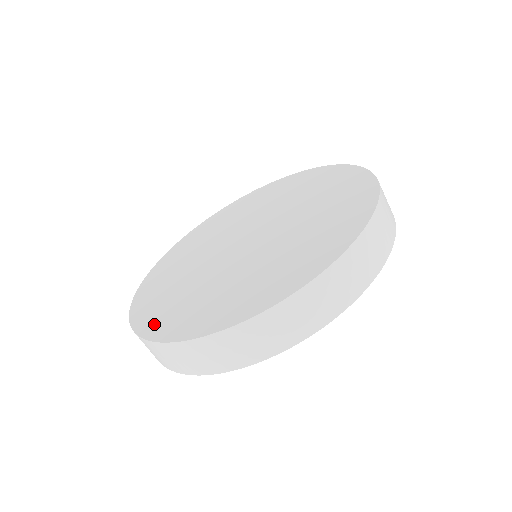
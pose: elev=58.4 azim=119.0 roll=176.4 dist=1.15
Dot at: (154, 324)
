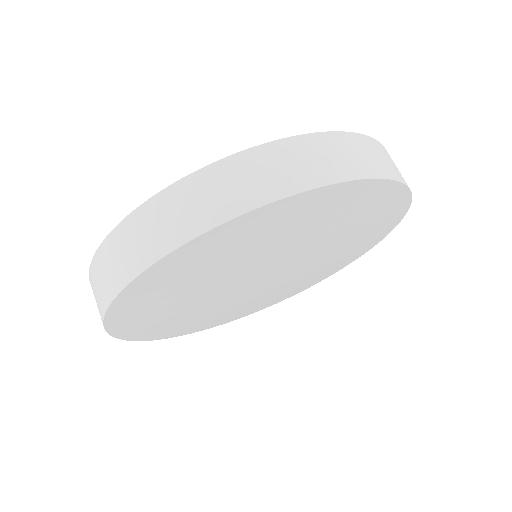
Dot at: occluded
